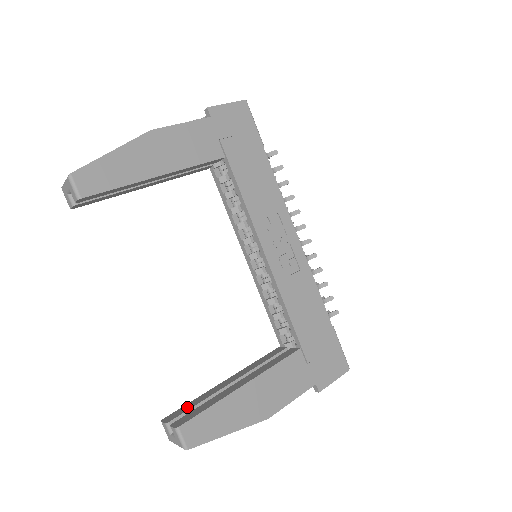
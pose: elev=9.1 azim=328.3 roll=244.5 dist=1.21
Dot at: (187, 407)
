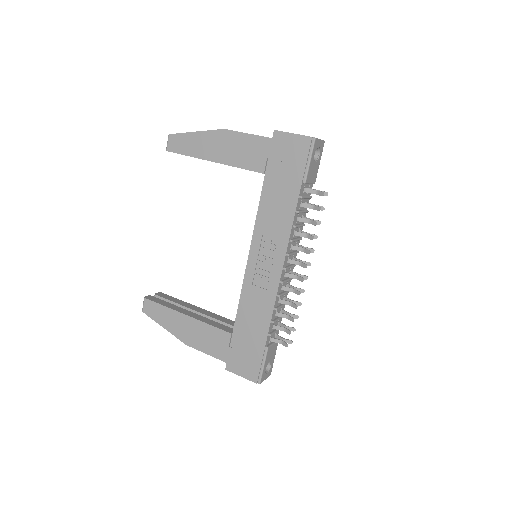
Dot at: (170, 298)
